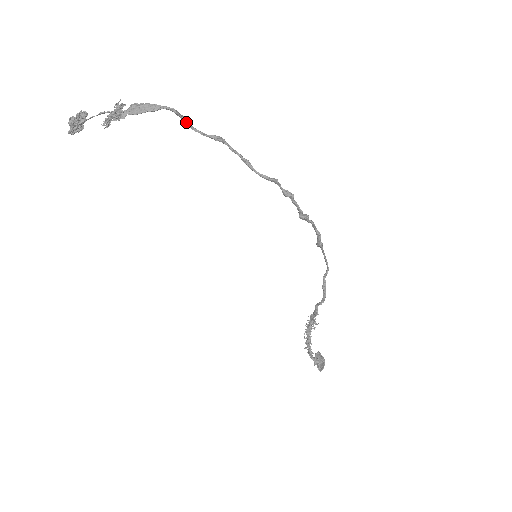
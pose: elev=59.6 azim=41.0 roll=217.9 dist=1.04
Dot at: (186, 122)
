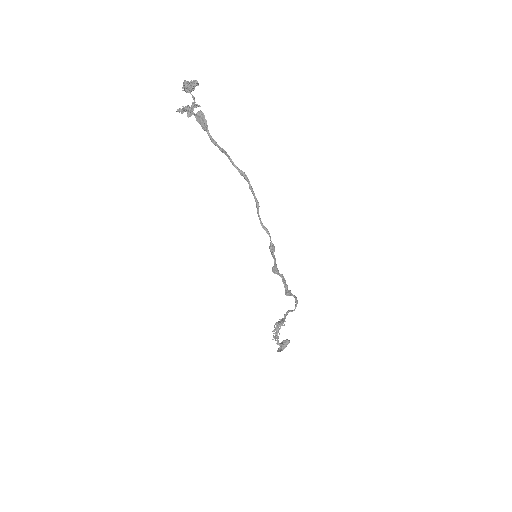
Dot at: (221, 151)
